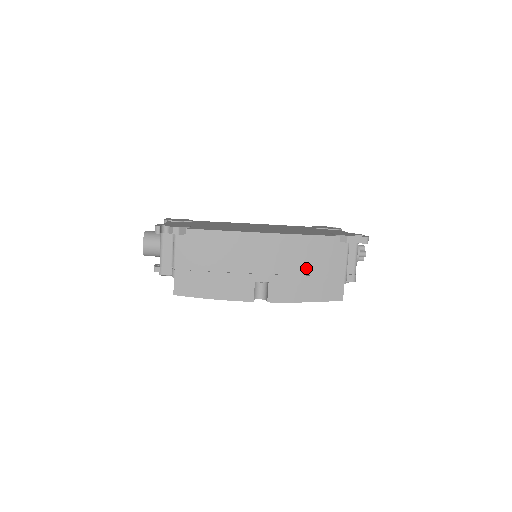
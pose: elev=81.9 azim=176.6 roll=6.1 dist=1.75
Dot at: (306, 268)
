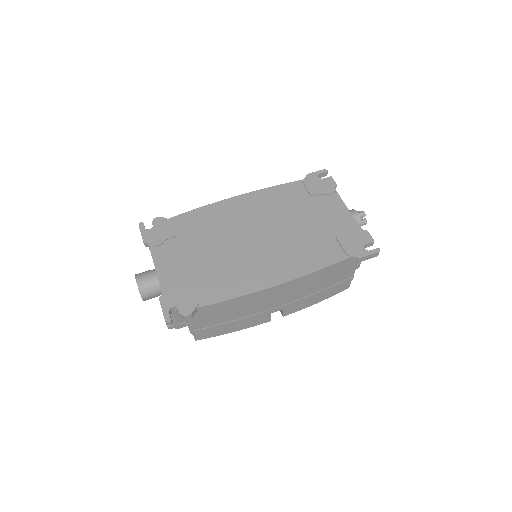
Dot at: (318, 288)
